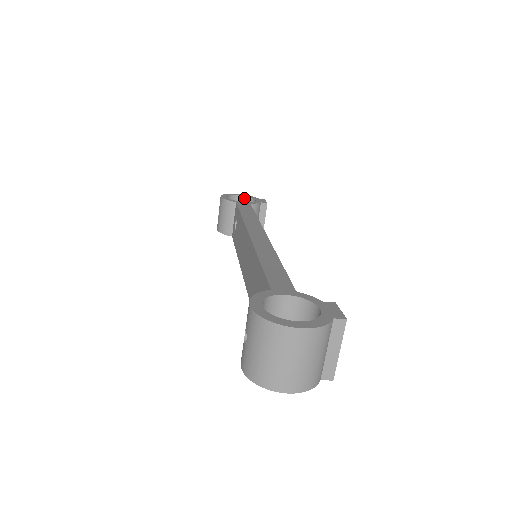
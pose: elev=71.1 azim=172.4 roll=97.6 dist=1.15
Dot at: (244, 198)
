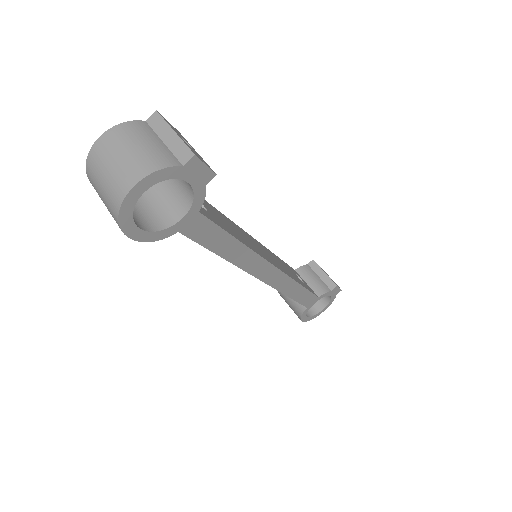
Dot at: occluded
